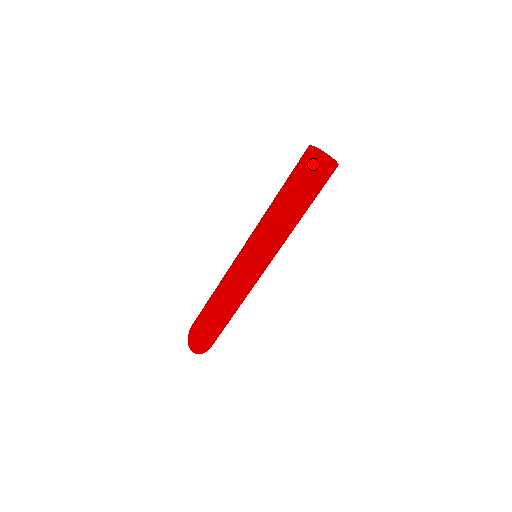
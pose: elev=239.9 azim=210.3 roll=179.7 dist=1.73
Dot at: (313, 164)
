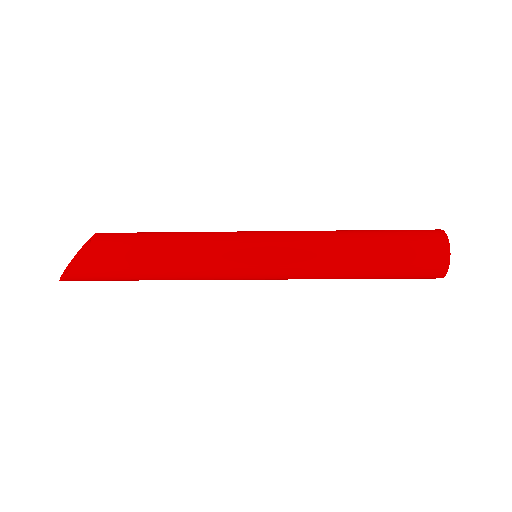
Dot at: (426, 278)
